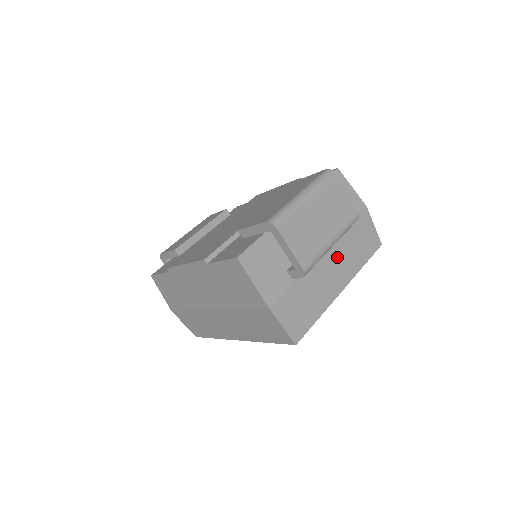
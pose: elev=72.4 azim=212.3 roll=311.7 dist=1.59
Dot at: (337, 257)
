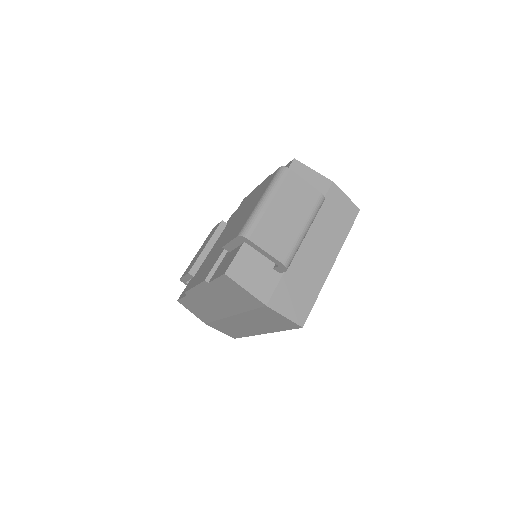
Dot at: (318, 238)
